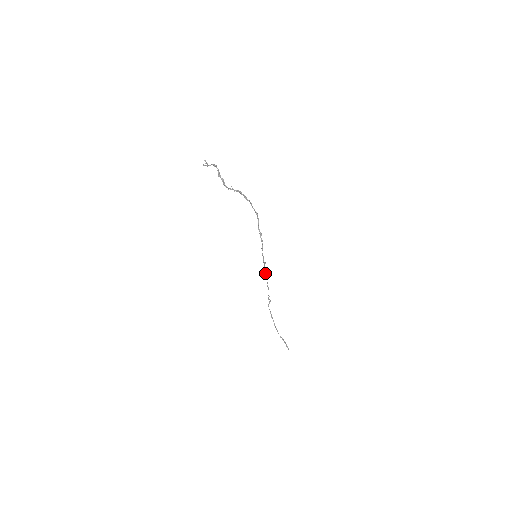
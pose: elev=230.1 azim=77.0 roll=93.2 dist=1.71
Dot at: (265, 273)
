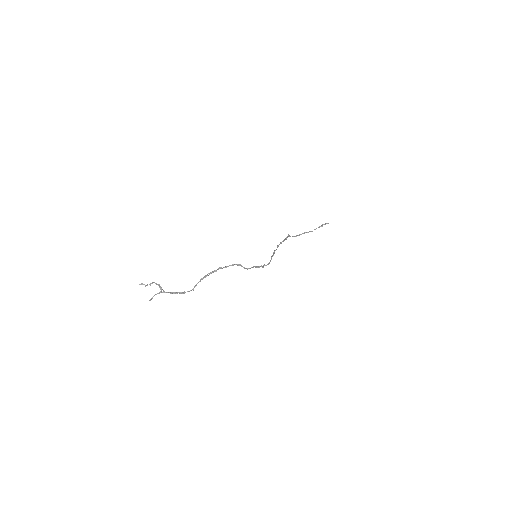
Dot at: (274, 252)
